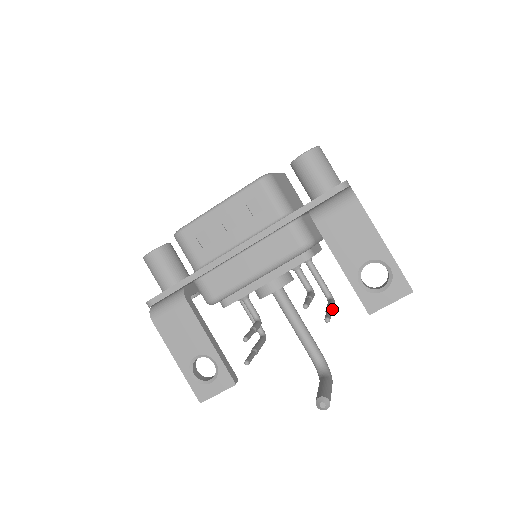
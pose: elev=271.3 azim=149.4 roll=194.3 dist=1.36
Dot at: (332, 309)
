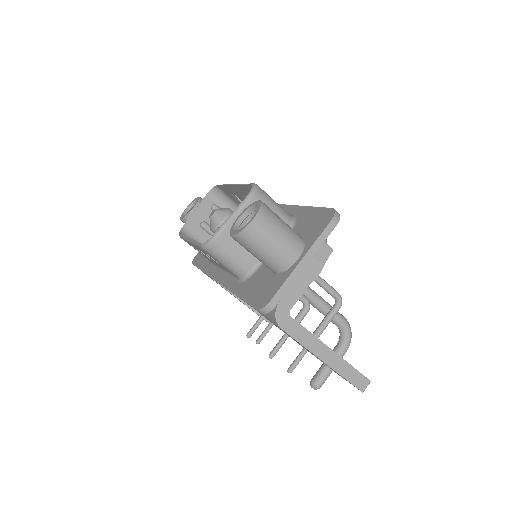
Dot at: occluded
